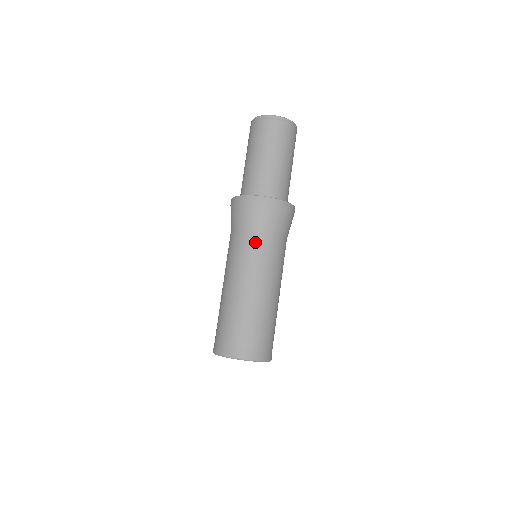
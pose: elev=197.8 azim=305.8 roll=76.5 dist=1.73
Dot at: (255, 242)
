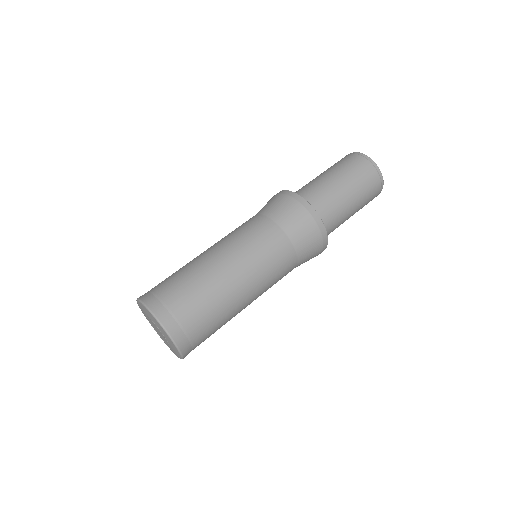
Dot at: (265, 230)
